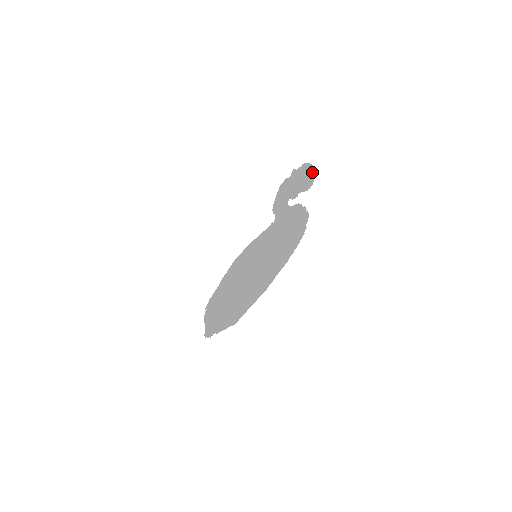
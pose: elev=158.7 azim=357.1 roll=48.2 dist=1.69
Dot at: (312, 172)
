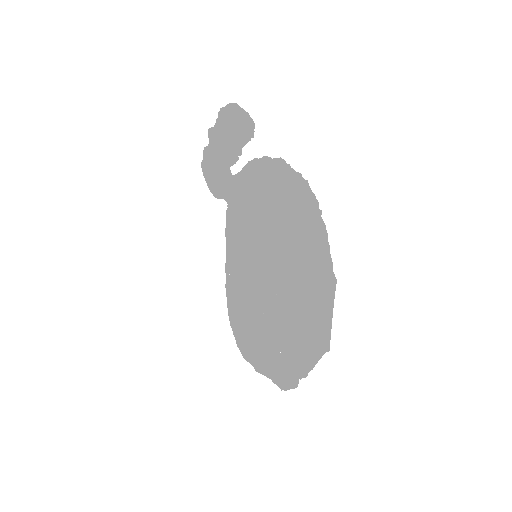
Dot at: (241, 111)
